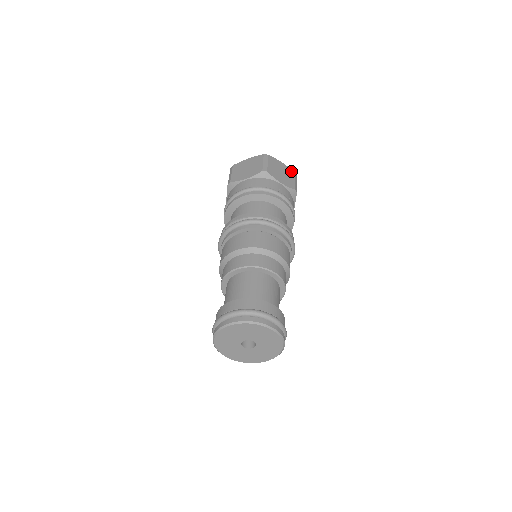
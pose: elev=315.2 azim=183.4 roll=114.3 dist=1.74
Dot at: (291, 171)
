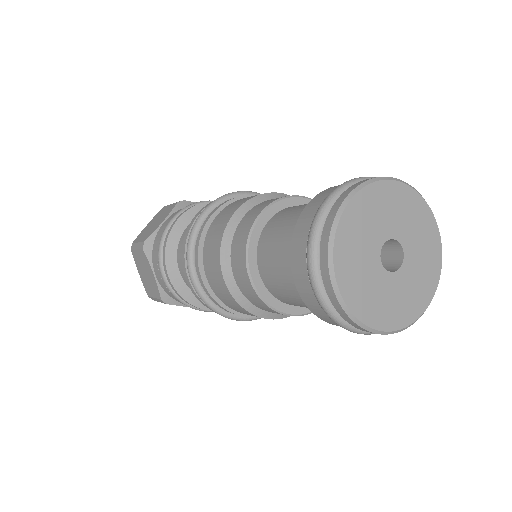
Dot at: occluded
